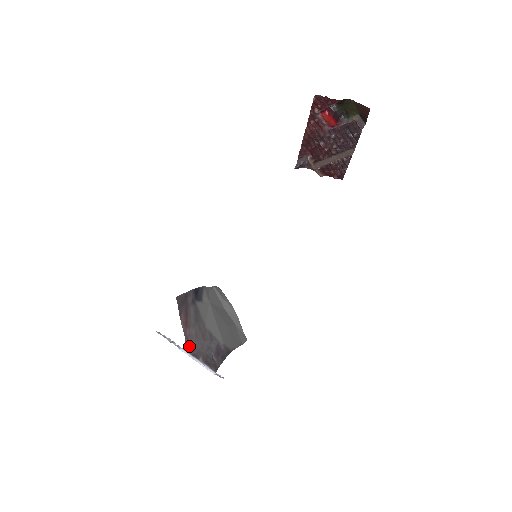
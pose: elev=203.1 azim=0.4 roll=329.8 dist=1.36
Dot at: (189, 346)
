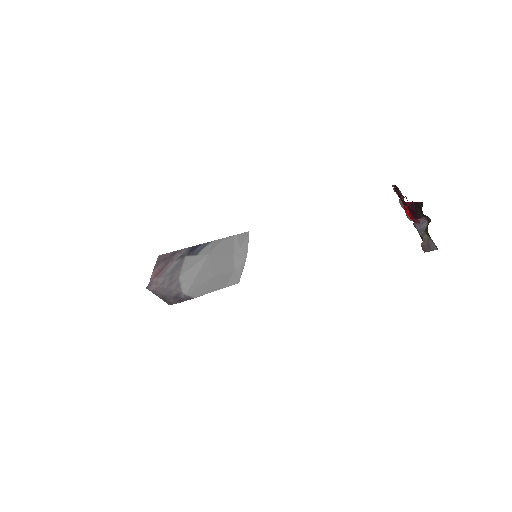
Dot at: (151, 288)
